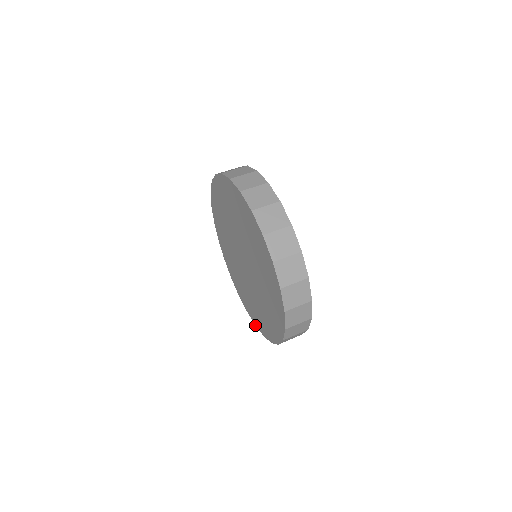
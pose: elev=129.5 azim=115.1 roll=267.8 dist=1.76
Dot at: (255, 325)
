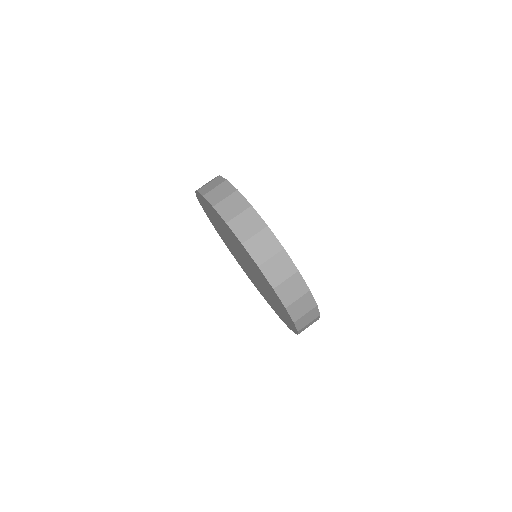
Dot at: occluded
